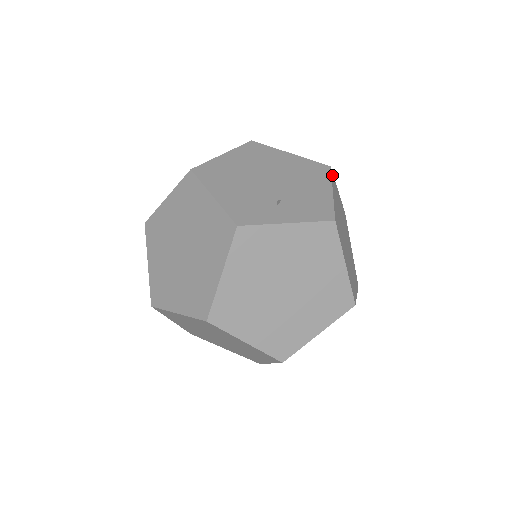
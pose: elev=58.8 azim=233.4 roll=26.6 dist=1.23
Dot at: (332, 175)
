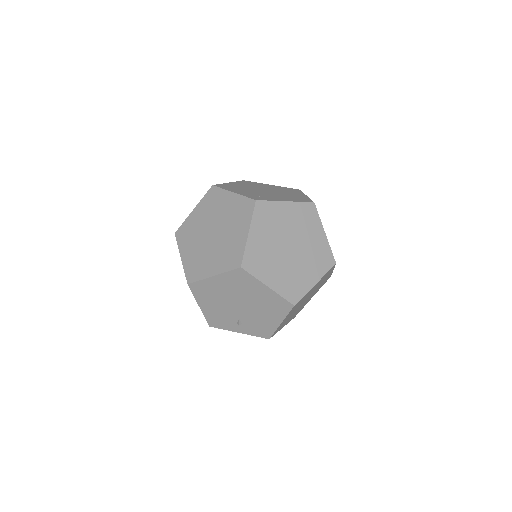
Dot at: occluded
